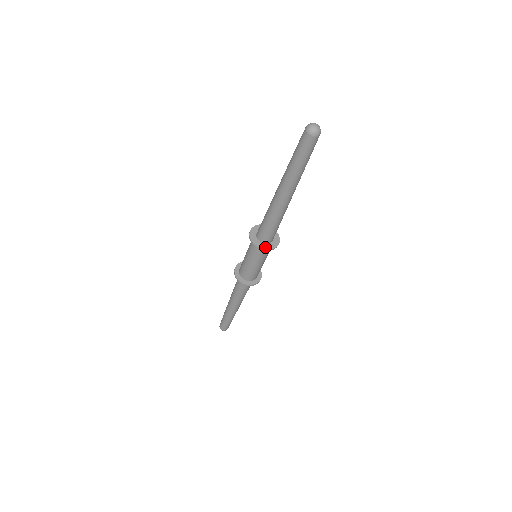
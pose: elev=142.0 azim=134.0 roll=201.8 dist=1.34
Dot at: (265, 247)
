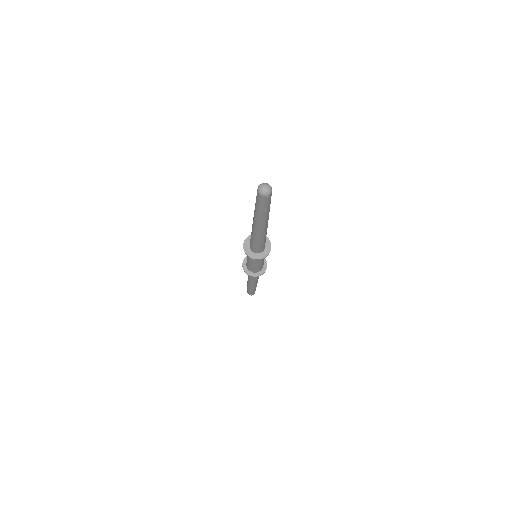
Dot at: (253, 256)
